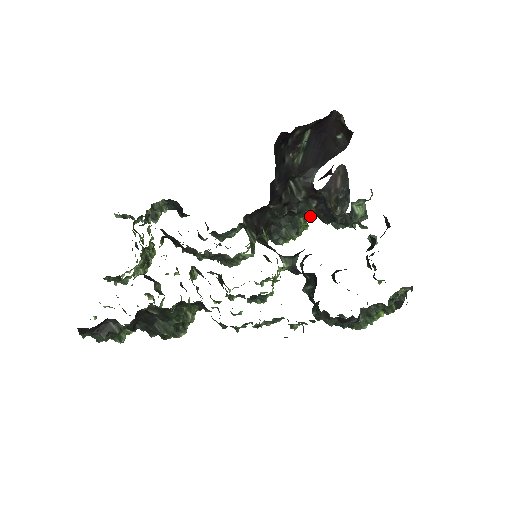
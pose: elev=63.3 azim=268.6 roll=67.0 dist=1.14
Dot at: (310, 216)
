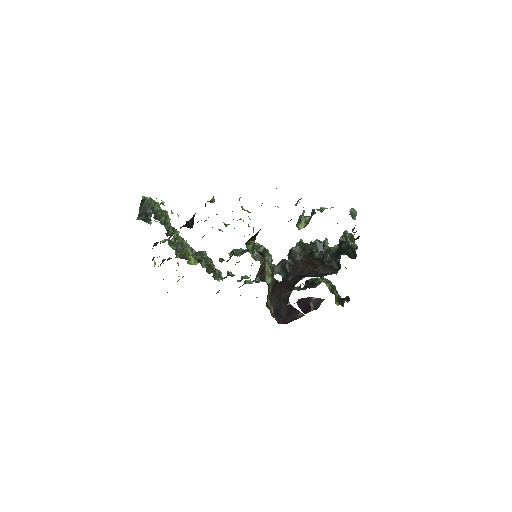
Dot at: occluded
